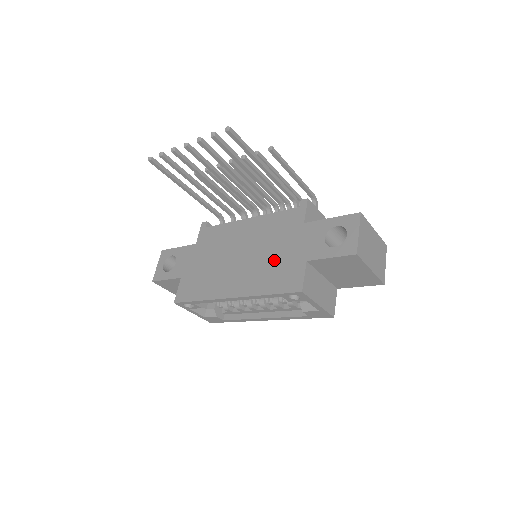
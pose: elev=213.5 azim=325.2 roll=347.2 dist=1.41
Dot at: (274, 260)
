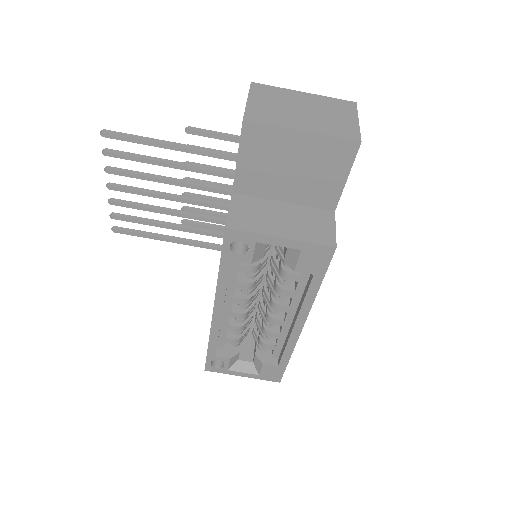
Dot at: occluded
